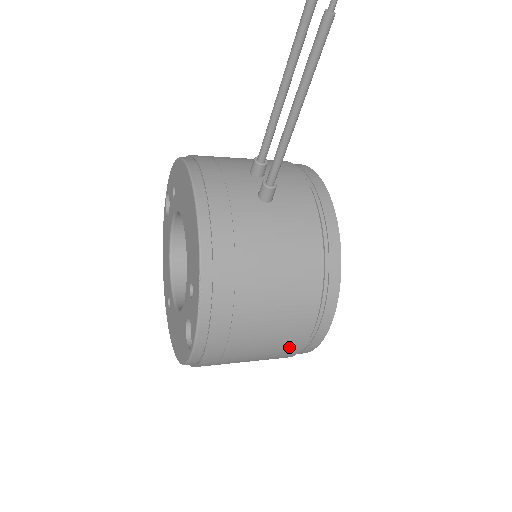
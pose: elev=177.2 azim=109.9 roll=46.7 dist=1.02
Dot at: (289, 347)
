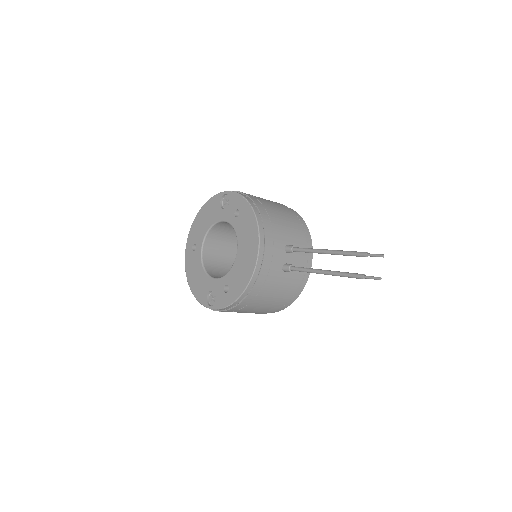
Dot at: occluded
